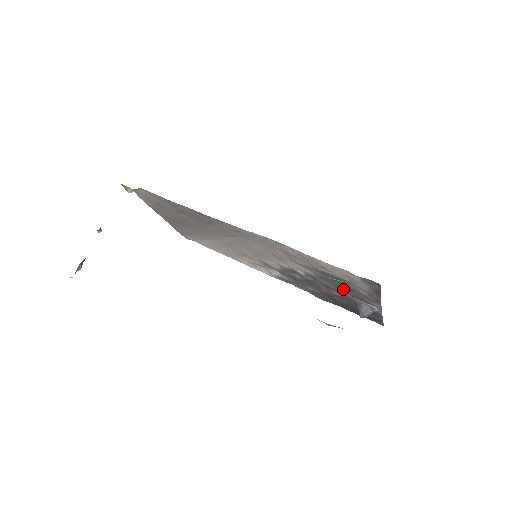
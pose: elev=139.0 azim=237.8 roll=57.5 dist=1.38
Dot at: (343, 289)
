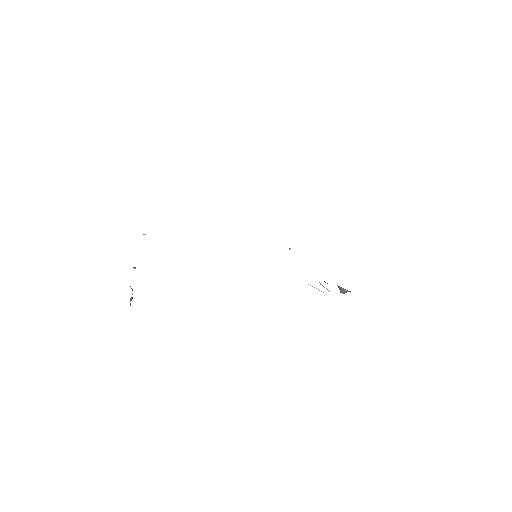
Dot at: occluded
